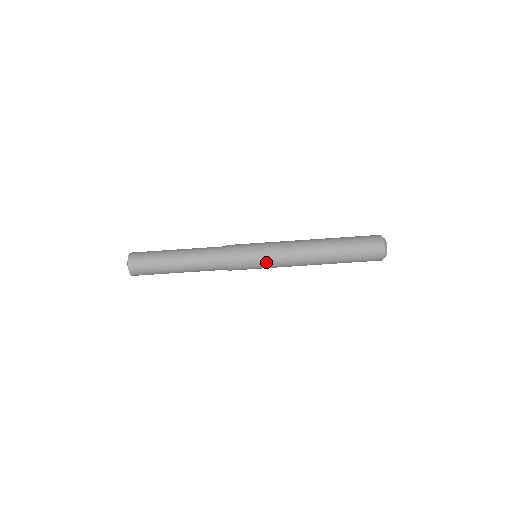
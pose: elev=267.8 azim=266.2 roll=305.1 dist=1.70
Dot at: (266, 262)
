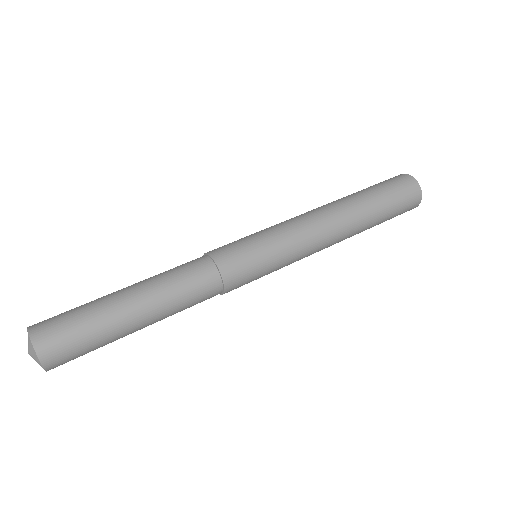
Dot at: (265, 231)
